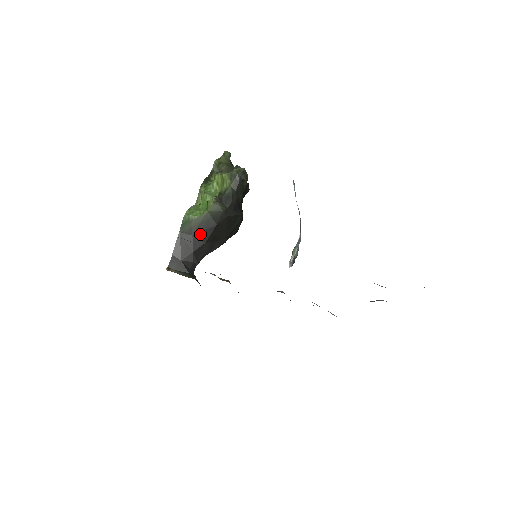
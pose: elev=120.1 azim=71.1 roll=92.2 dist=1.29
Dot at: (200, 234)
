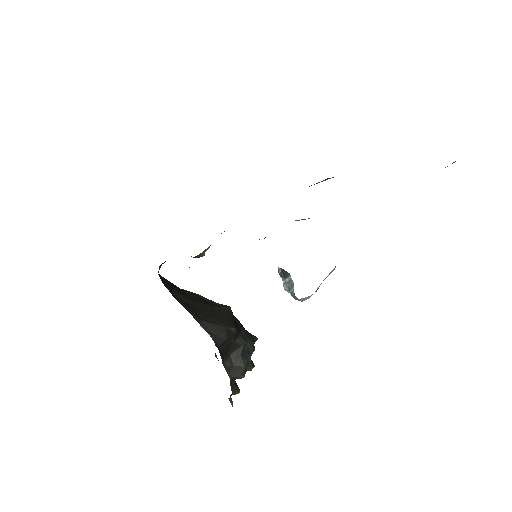
Dot at: (193, 296)
